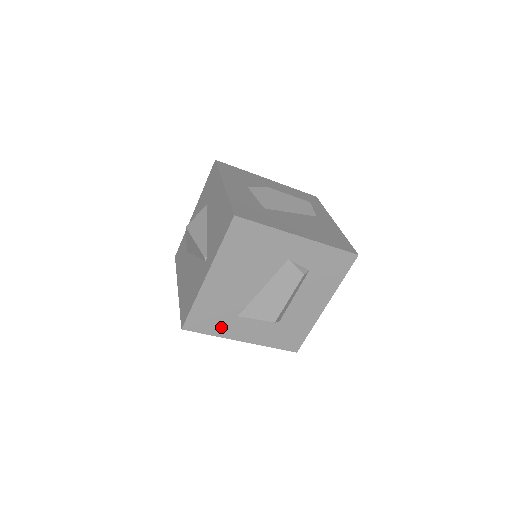
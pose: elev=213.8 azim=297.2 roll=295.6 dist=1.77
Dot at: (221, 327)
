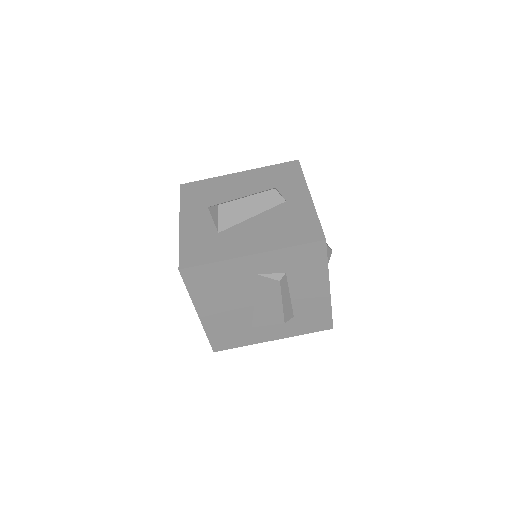
Dot at: (245, 339)
